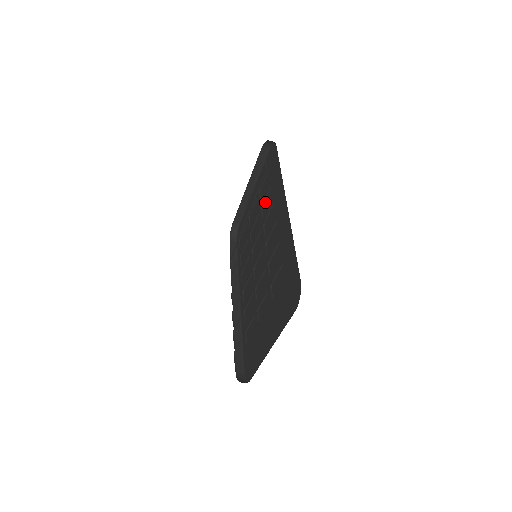
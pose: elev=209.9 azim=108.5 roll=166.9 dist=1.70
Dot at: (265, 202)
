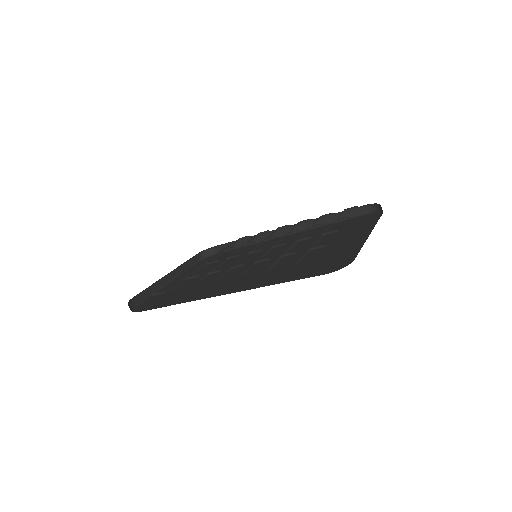
Dot at: (226, 261)
